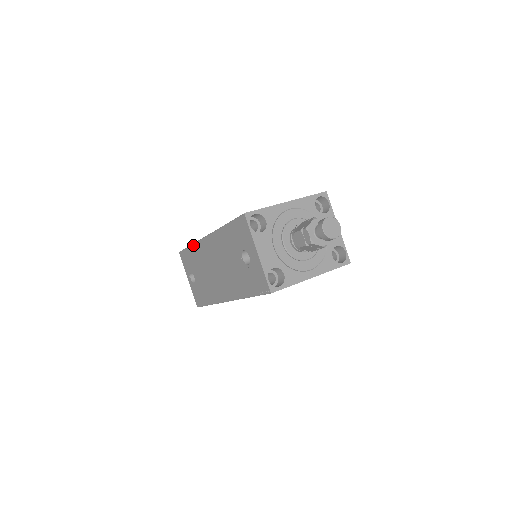
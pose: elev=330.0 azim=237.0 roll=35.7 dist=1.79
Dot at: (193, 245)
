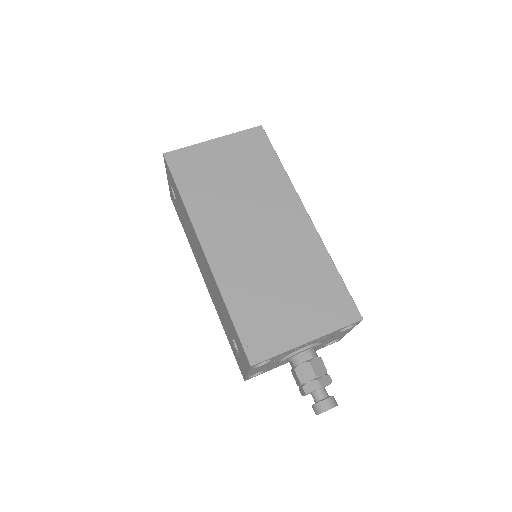
Dot at: (184, 207)
